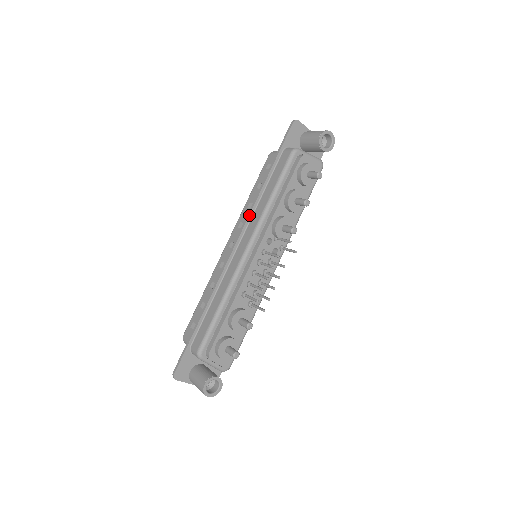
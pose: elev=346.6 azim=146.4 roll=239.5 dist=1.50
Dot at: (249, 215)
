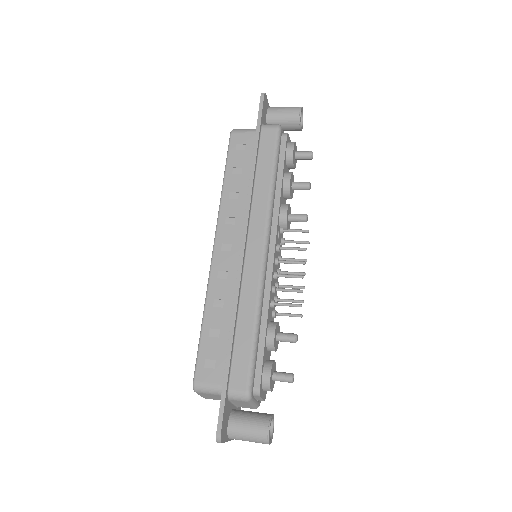
Dot at: (250, 206)
